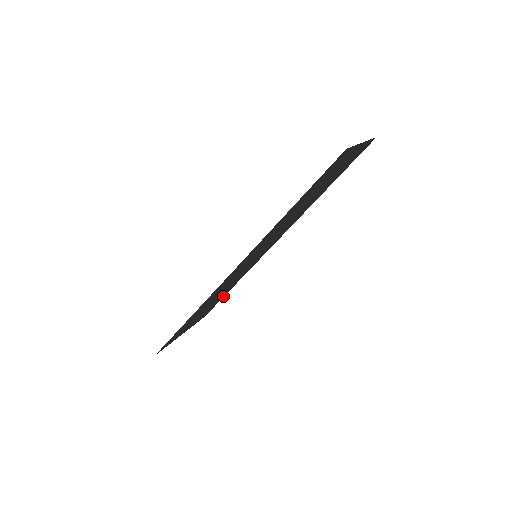
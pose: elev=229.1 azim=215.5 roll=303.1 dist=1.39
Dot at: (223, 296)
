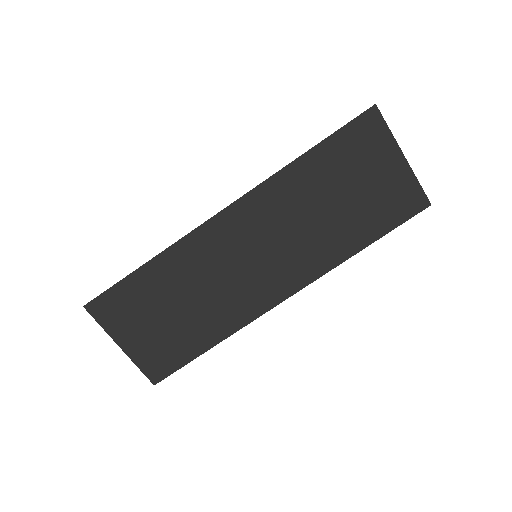
Dot at: (193, 354)
